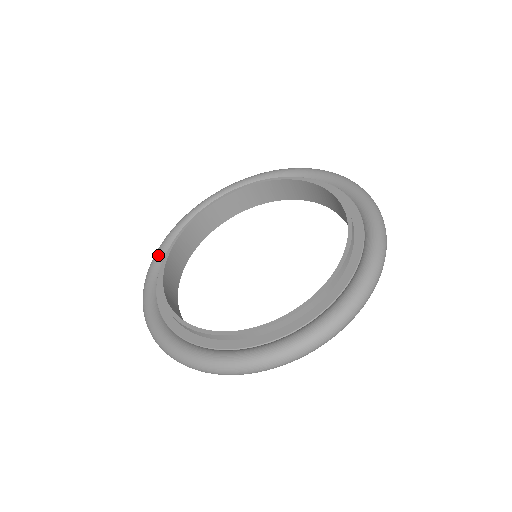
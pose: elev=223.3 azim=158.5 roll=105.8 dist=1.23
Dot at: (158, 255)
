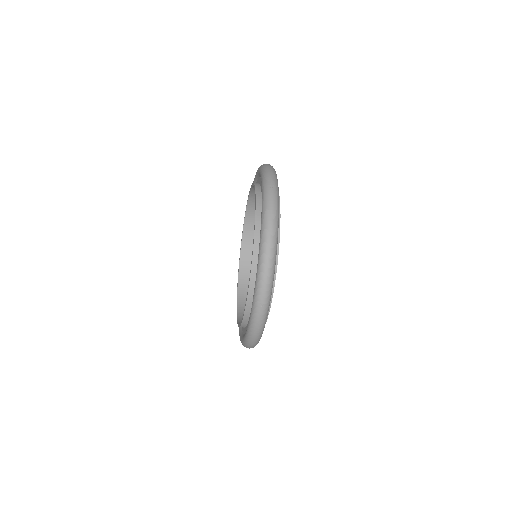
Dot at: occluded
